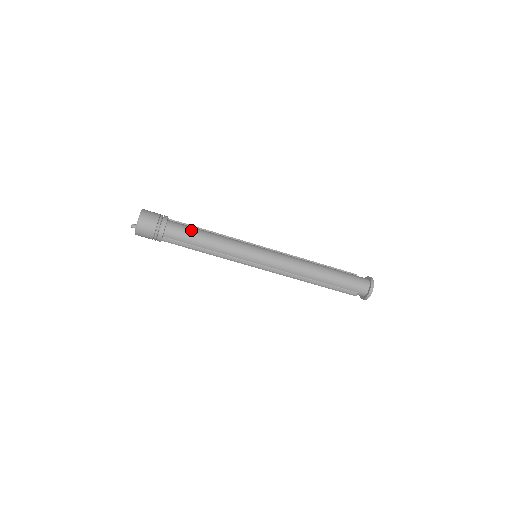
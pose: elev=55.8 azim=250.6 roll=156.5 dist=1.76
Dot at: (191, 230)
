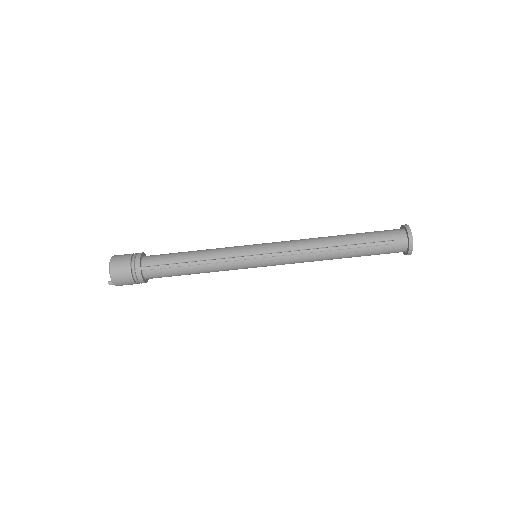
Dot at: (172, 253)
